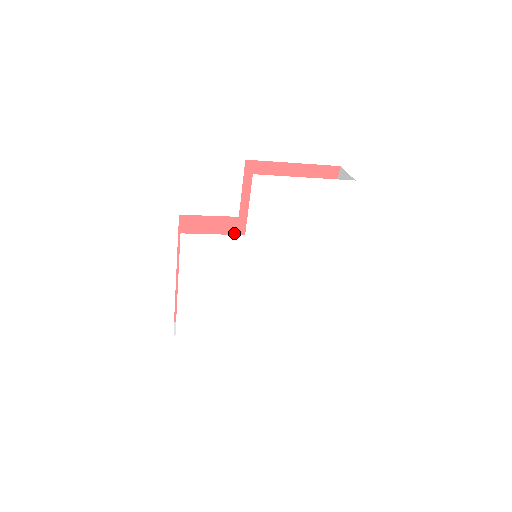
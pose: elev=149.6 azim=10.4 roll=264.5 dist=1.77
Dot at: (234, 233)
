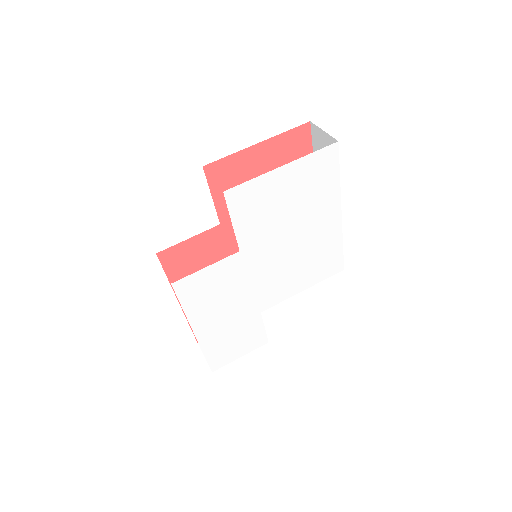
Dot at: (222, 241)
